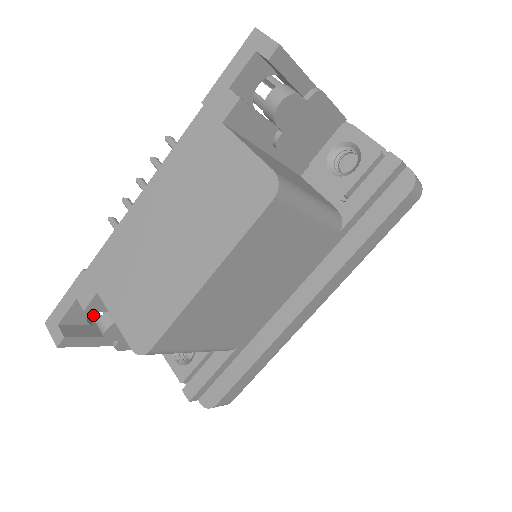
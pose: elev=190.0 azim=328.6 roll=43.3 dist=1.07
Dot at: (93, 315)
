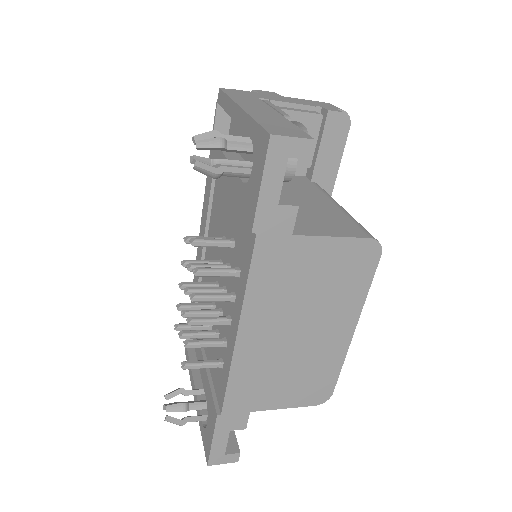
Dot at: occluded
